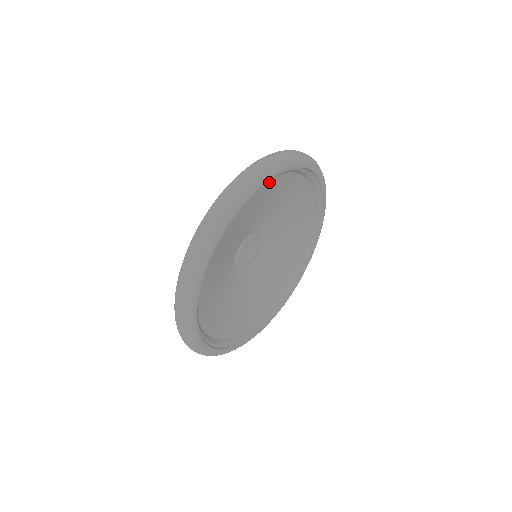
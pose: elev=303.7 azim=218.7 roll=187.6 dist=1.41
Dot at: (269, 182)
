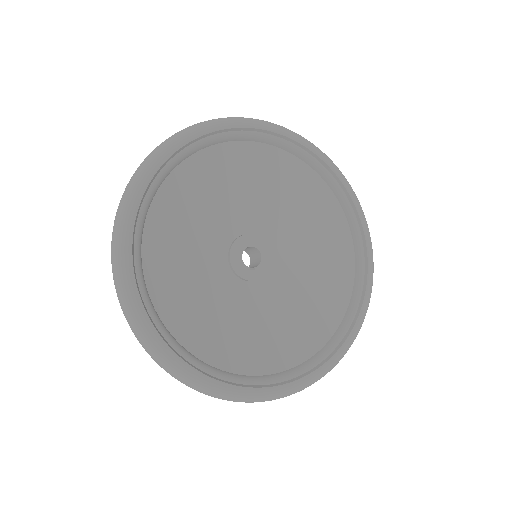
Dot at: (281, 154)
